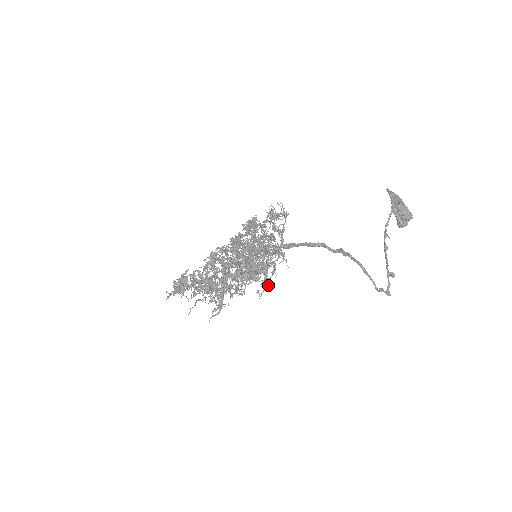
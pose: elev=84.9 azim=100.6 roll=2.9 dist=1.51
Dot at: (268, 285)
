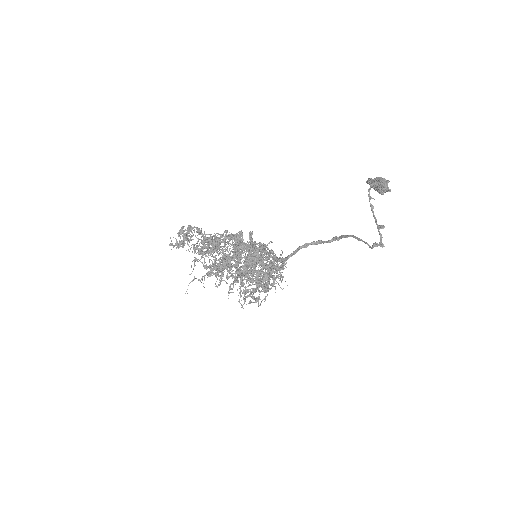
Dot at: (267, 294)
